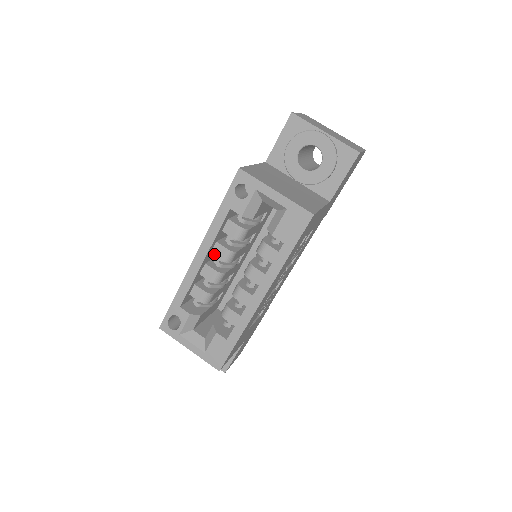
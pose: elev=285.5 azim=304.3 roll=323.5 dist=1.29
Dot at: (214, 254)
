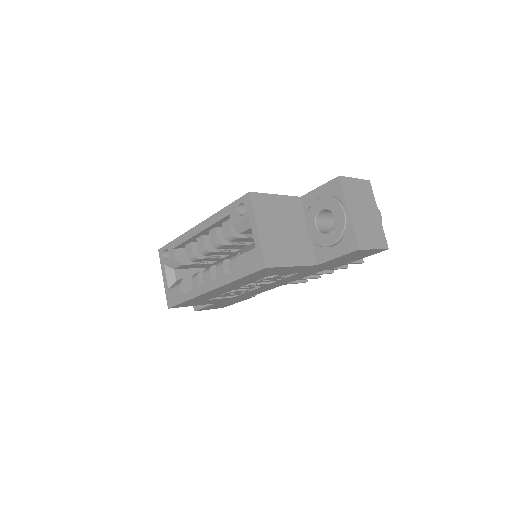
Dot at: (210, 234)
